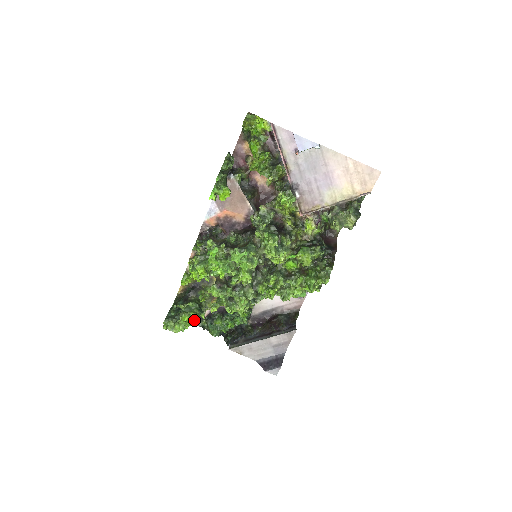
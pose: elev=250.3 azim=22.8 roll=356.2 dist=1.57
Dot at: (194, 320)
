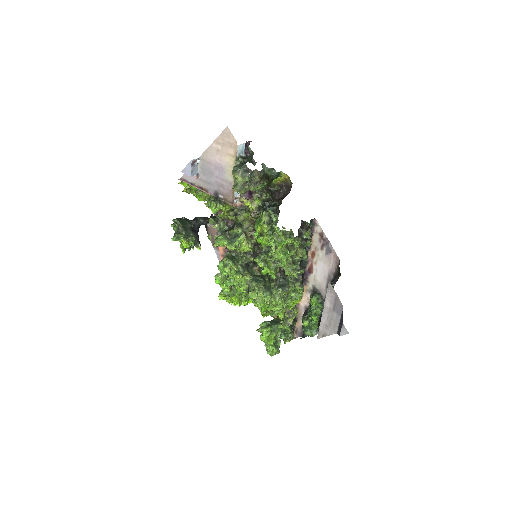
Dot at: (269, 335)
